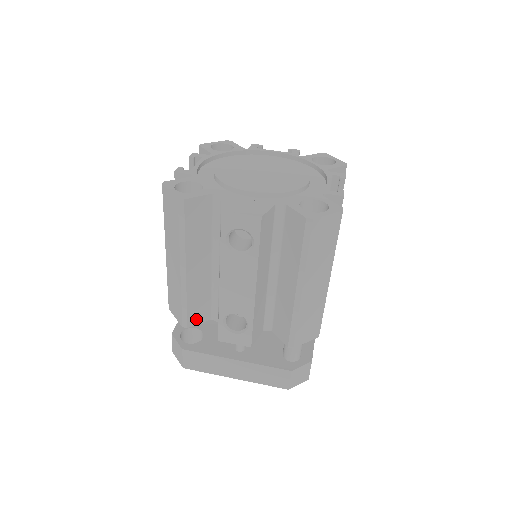
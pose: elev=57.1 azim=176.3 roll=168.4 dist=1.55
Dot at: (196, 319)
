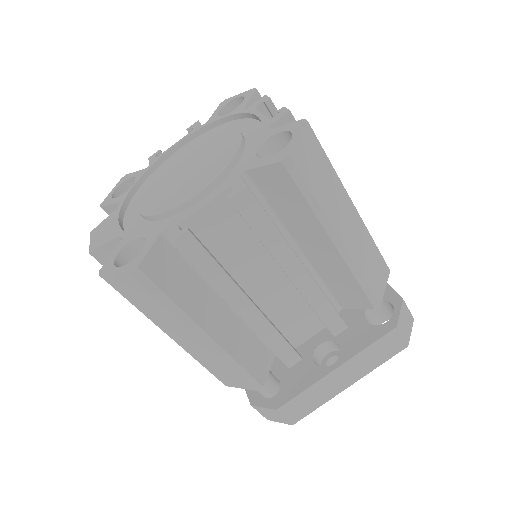
Dot at: occluded
